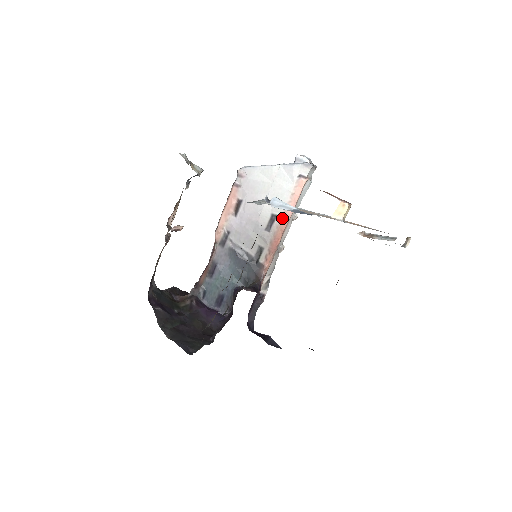
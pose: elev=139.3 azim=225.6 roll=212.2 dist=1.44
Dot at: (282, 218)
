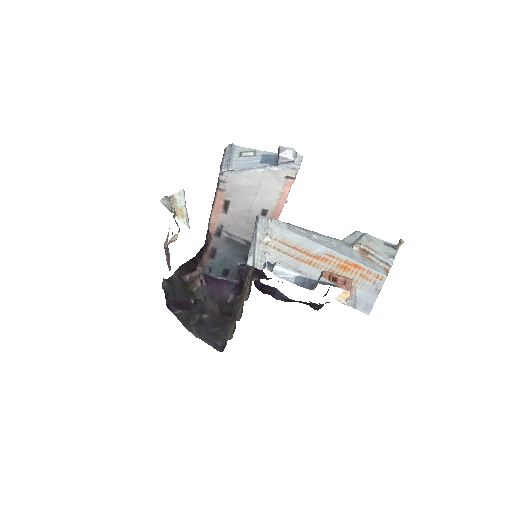
Dot at: (273, 212)
